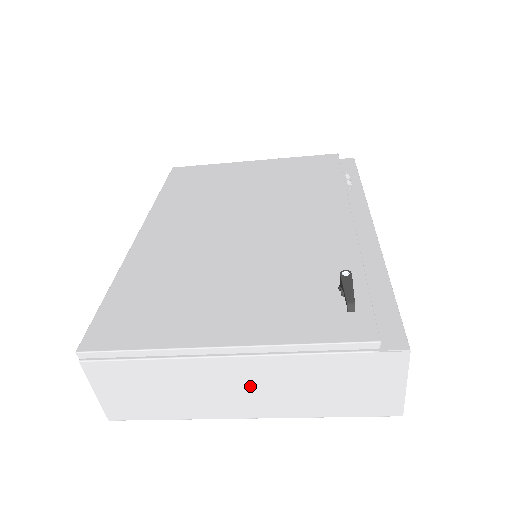
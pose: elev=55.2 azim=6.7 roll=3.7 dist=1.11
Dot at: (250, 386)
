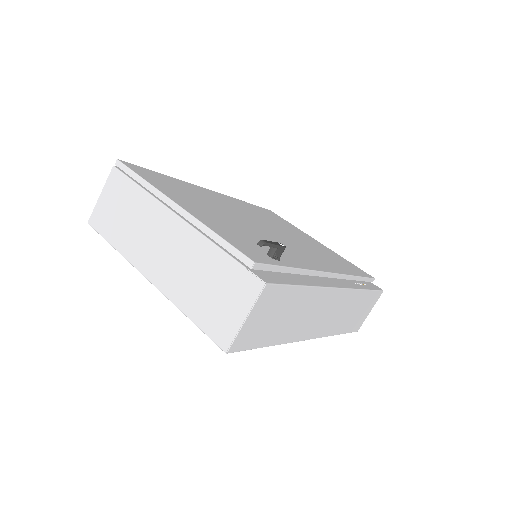
Dot at: (168, 248)
